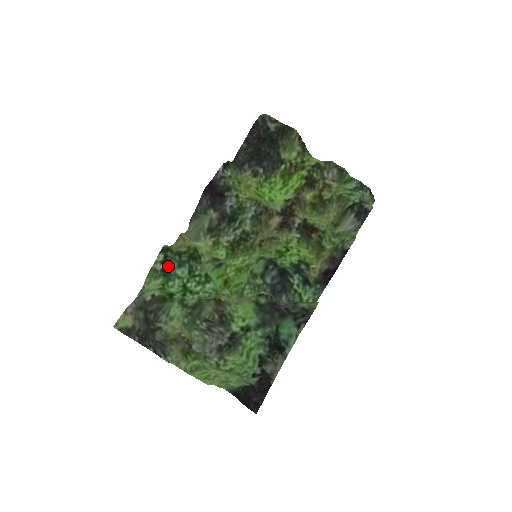
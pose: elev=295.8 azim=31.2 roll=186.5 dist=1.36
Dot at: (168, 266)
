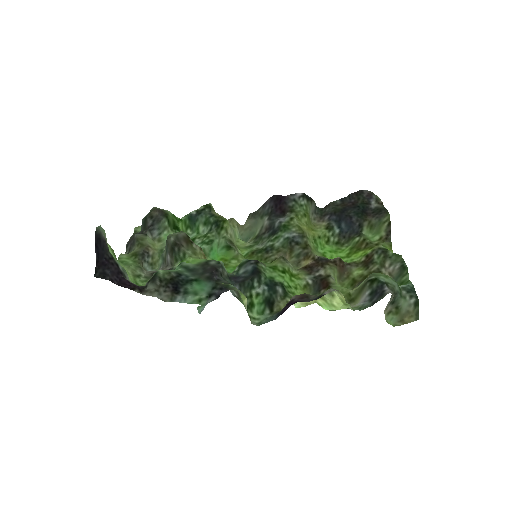
Dot at: (198, 216)
